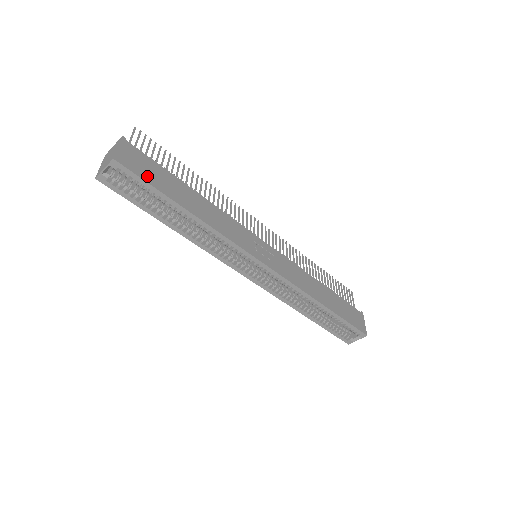
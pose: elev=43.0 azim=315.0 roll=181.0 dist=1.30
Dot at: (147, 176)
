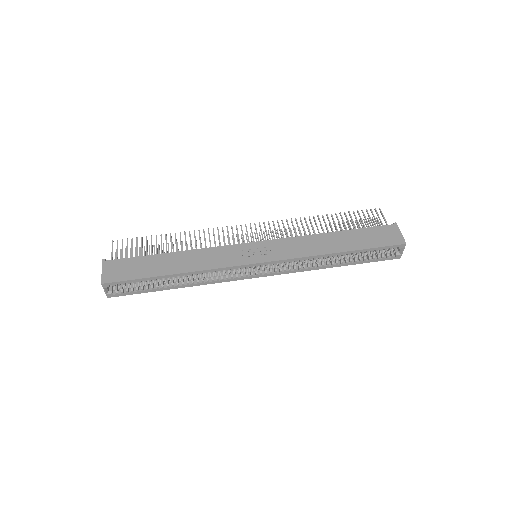
Dot at: (130, 275)
